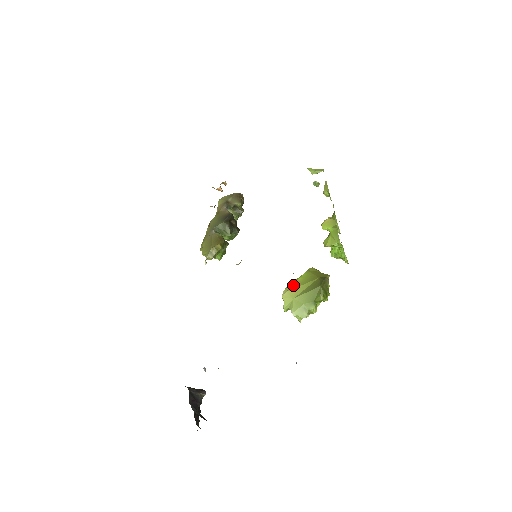
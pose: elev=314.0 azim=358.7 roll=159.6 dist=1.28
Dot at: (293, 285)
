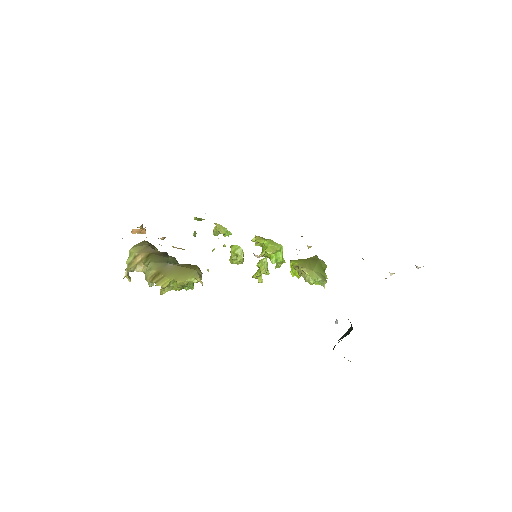
Dot at: (301, 265)
